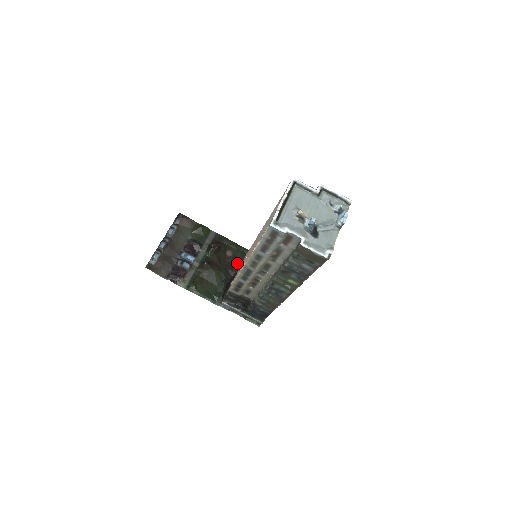
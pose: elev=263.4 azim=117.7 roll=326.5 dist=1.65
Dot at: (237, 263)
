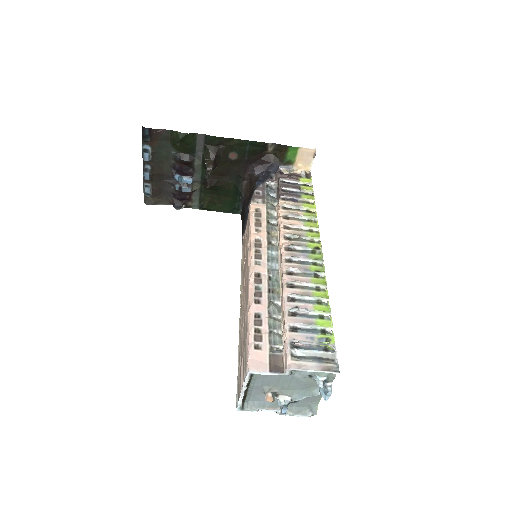
Dot at: (248, 163)
